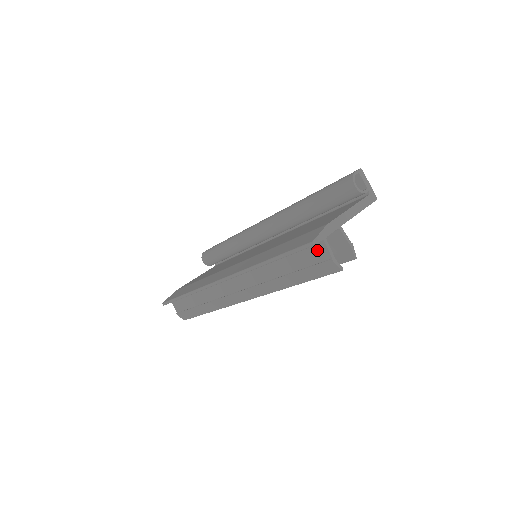
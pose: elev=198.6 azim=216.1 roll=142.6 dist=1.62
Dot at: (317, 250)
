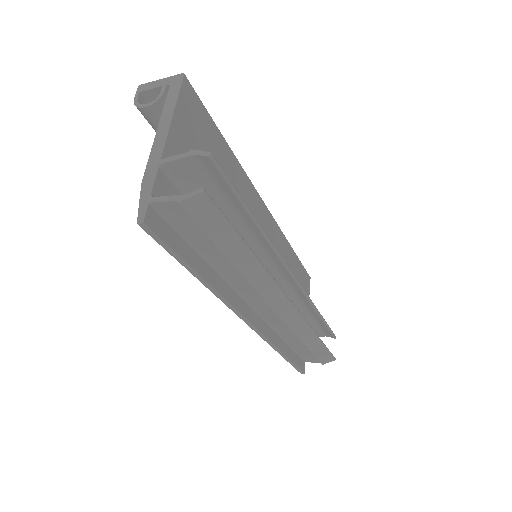
Dot at: (171, 215)
